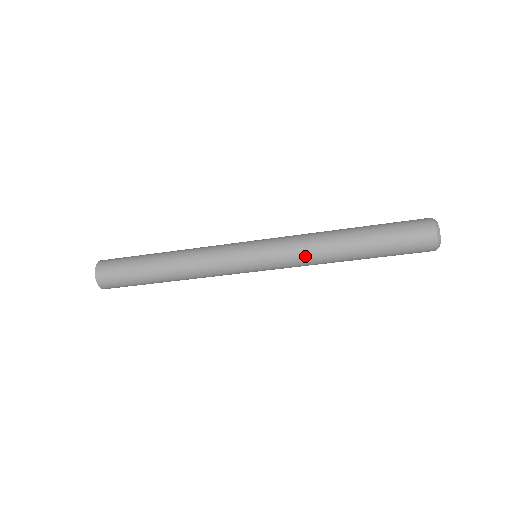
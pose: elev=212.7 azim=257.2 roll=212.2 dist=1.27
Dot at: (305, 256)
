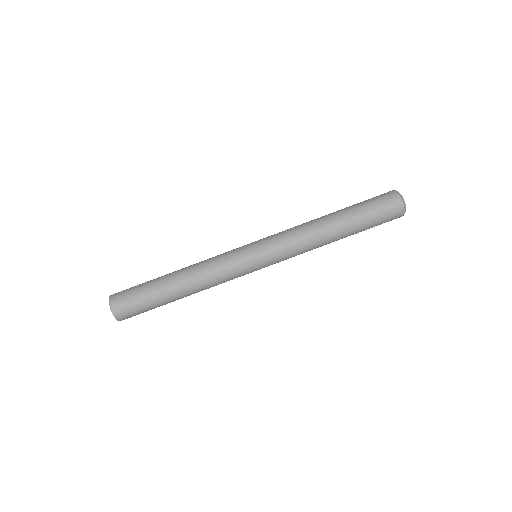
Dot at: (300, 242)
